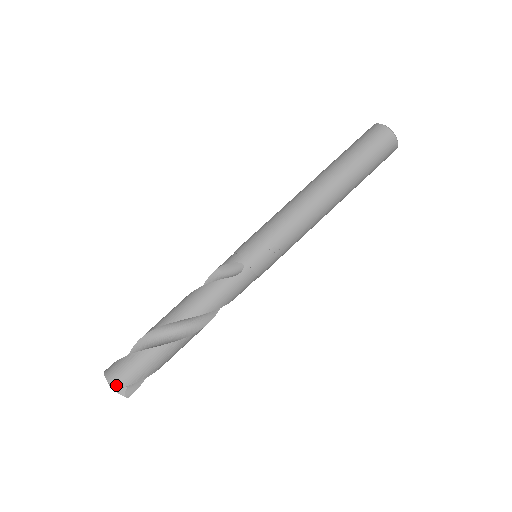
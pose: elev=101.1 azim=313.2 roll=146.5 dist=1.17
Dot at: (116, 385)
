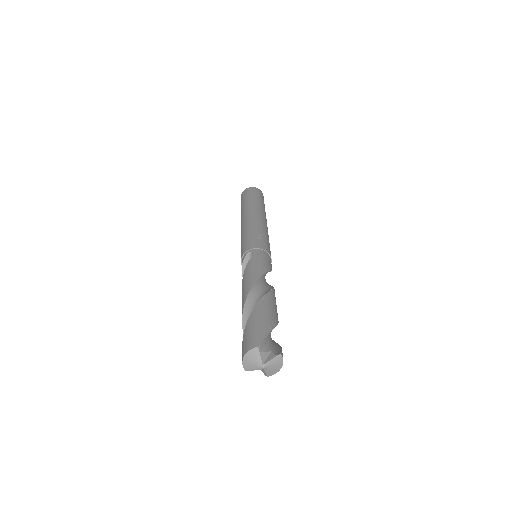
Dot at: (256, 344)
